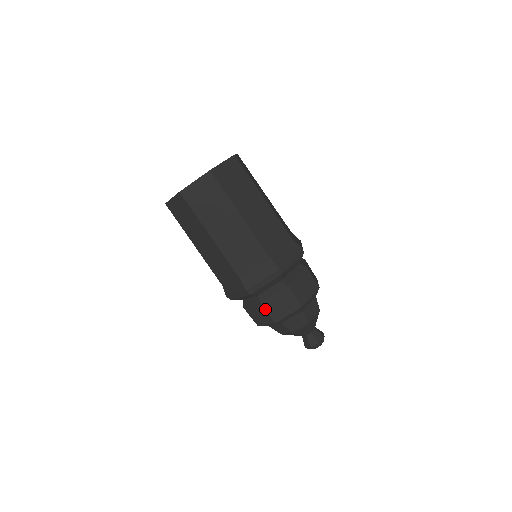
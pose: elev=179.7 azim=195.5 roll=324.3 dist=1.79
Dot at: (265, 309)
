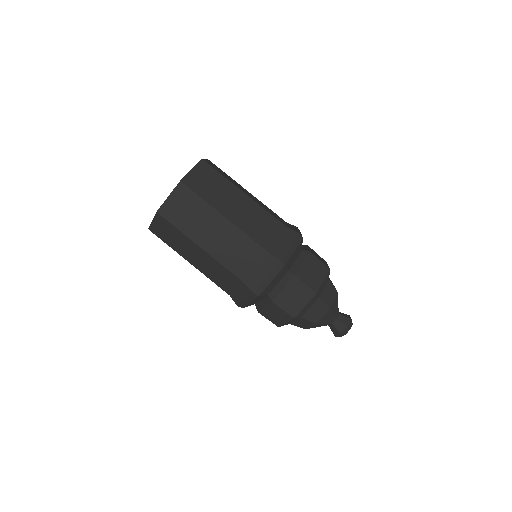
Dot at: (302, 281)
